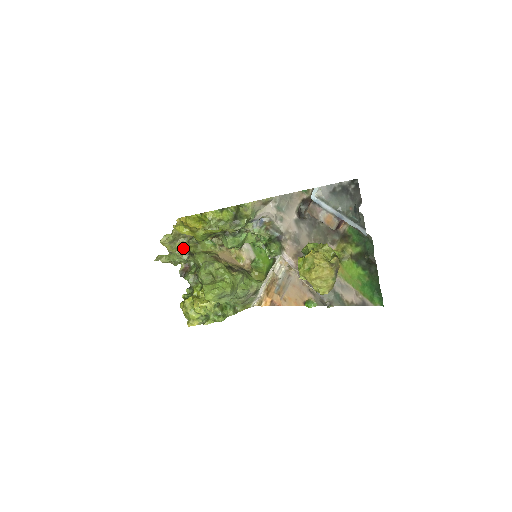
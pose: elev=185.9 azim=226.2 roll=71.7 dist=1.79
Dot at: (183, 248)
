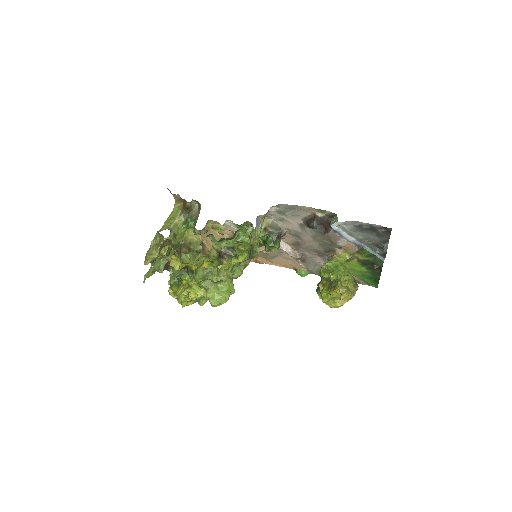
Dot at: (166, 254)
